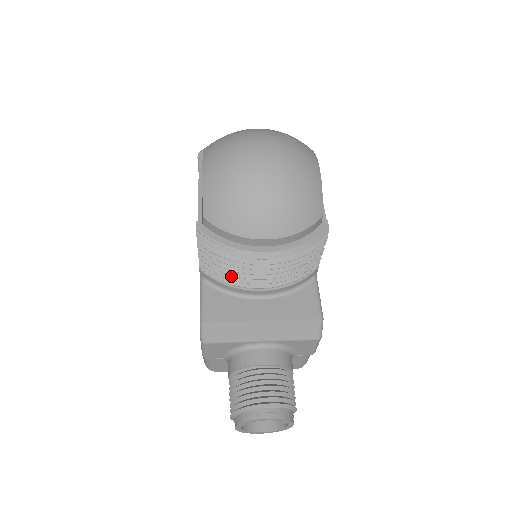
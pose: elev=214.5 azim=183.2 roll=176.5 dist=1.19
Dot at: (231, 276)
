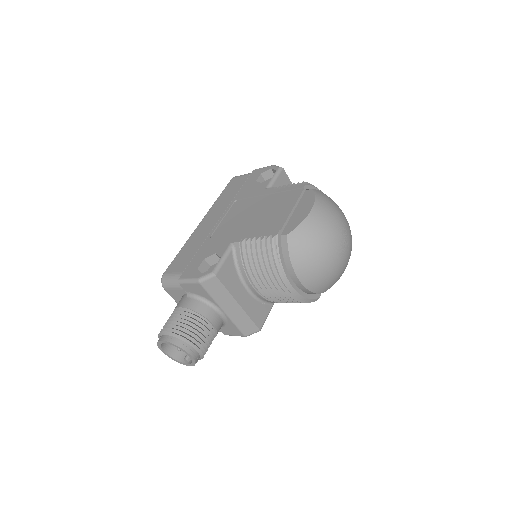
Dot at: (254, 268)
